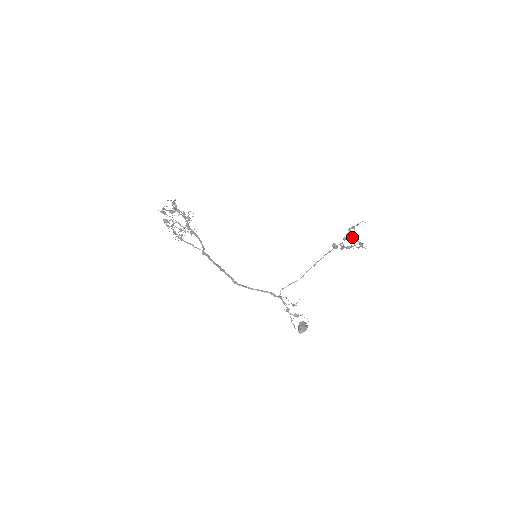
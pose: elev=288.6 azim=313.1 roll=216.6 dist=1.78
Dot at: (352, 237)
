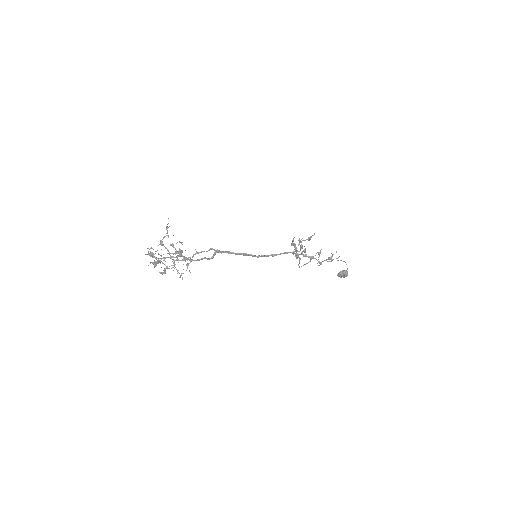
Dot at: (299, 241)
